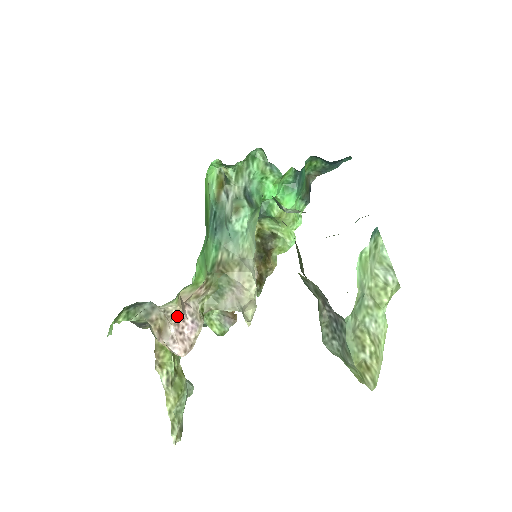
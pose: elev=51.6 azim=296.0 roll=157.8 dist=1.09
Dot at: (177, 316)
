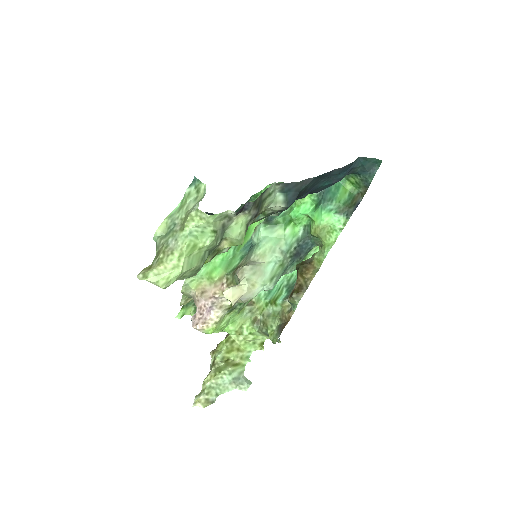
Dot at: (198, 301)
